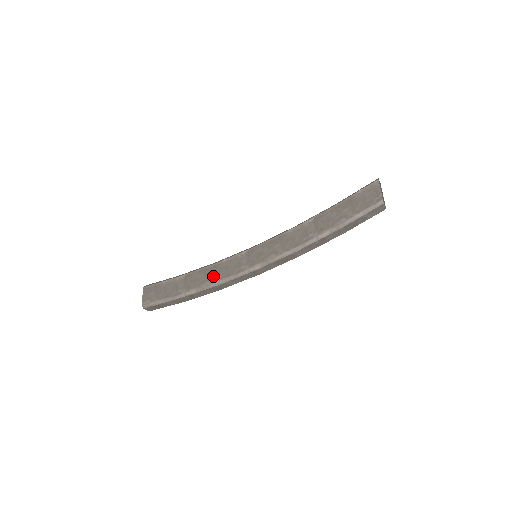
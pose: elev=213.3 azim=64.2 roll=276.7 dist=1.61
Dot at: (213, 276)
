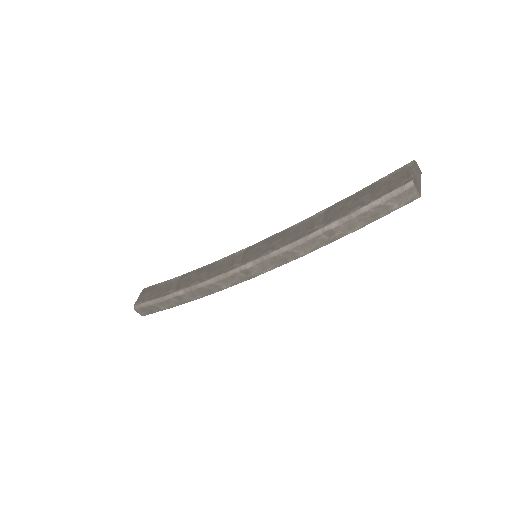
Dot at: (205, 275)
